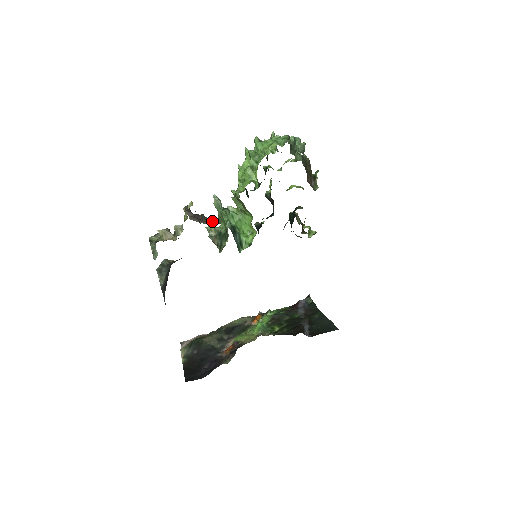
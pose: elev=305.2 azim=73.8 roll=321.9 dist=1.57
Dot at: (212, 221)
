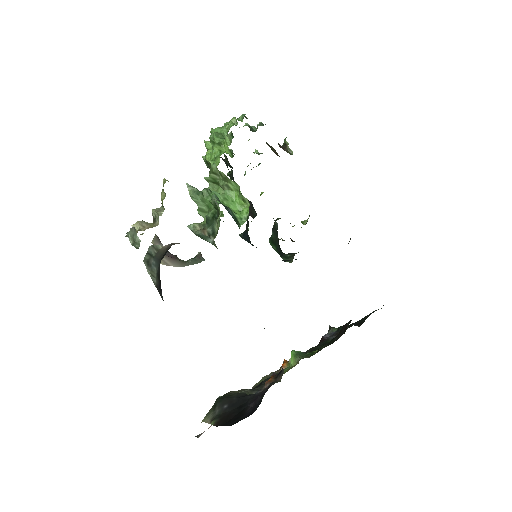
Dot at: (188, 260)
